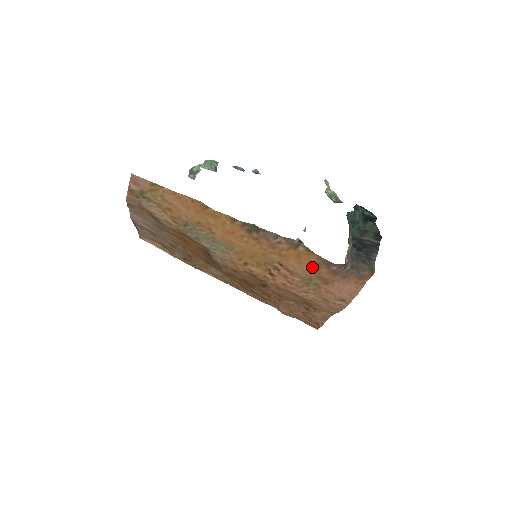
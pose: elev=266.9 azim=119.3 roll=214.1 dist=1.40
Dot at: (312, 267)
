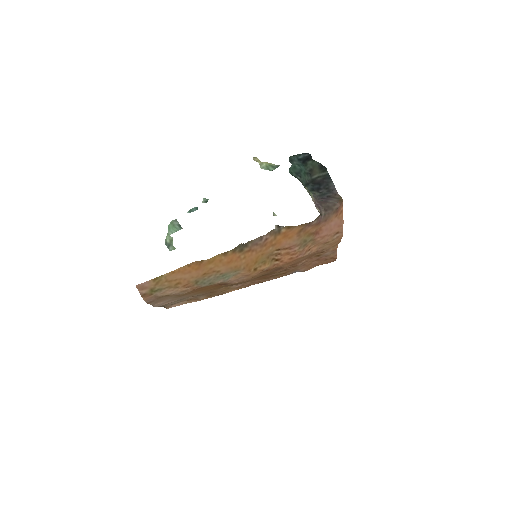
Dot at: (300, 234)
